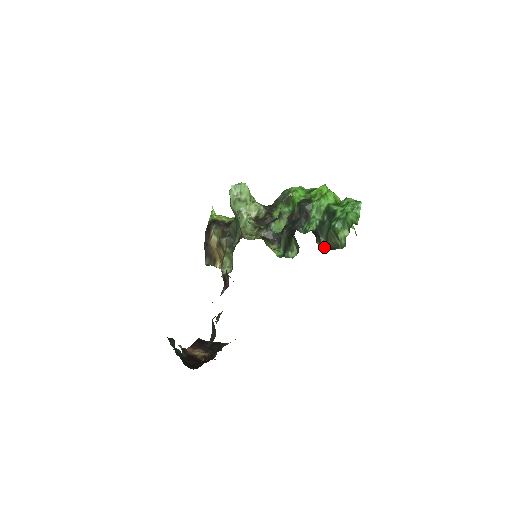
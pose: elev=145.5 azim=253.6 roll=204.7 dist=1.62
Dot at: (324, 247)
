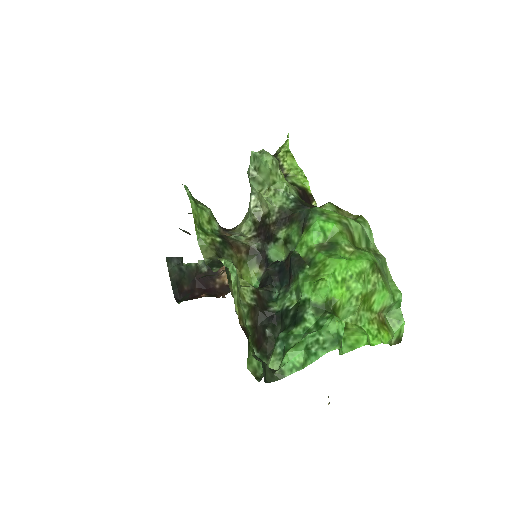
Dot at: (268, 343)
